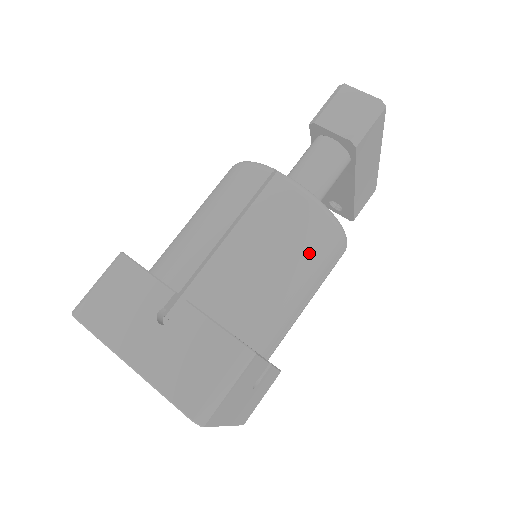
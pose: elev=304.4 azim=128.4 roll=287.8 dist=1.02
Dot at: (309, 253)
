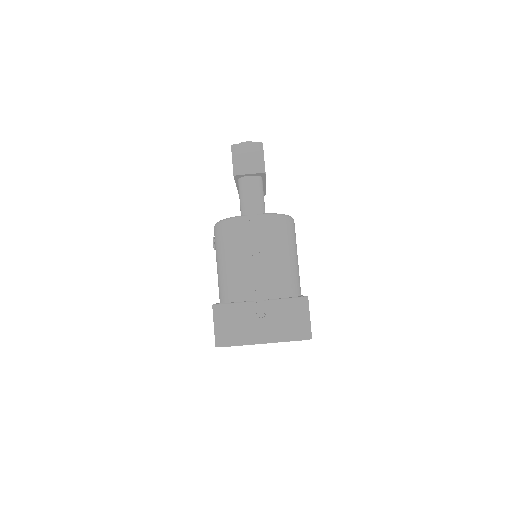
Dot at: (289, 240)
